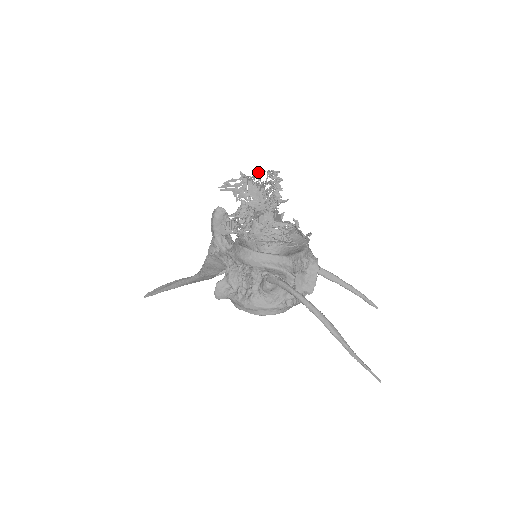
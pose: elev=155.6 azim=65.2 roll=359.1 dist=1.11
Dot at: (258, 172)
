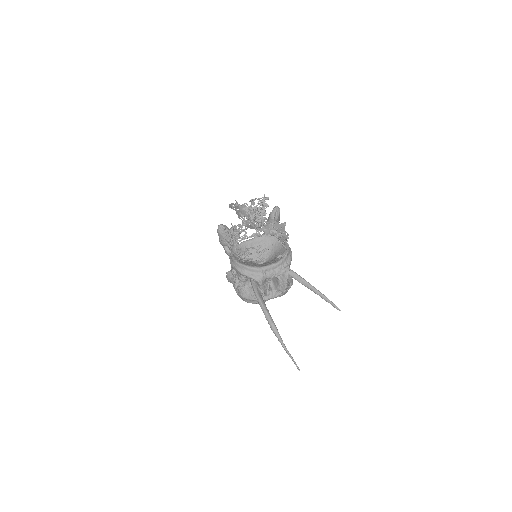
Dot at: (250, 200)
